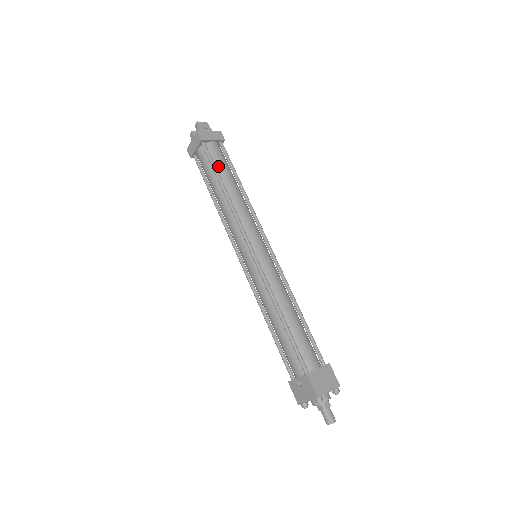
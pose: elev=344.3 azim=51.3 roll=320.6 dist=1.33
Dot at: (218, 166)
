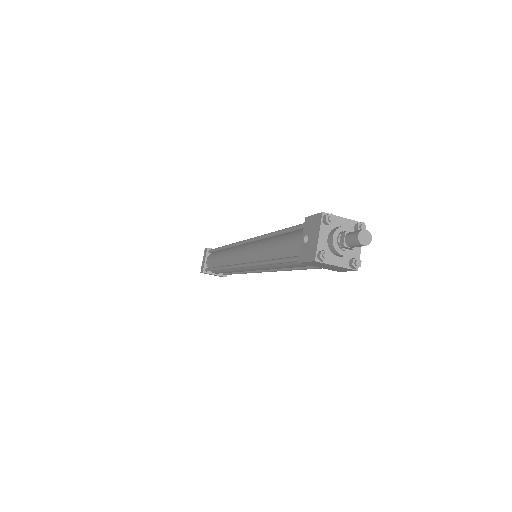
Dot at: occluded
